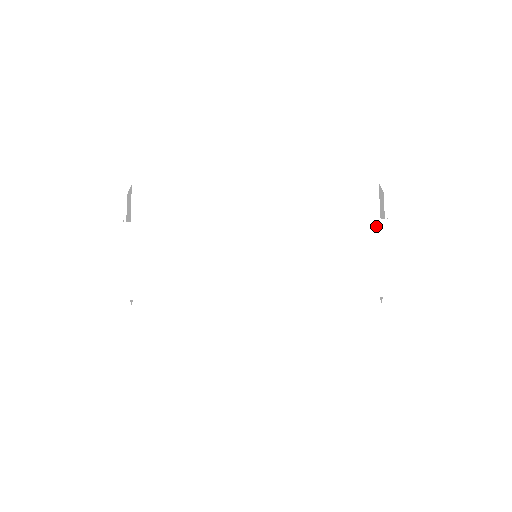
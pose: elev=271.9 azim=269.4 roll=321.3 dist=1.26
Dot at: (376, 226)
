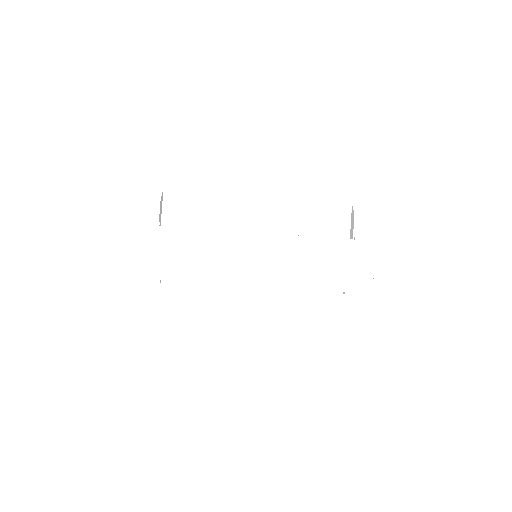
Dot at: (345, 245)
